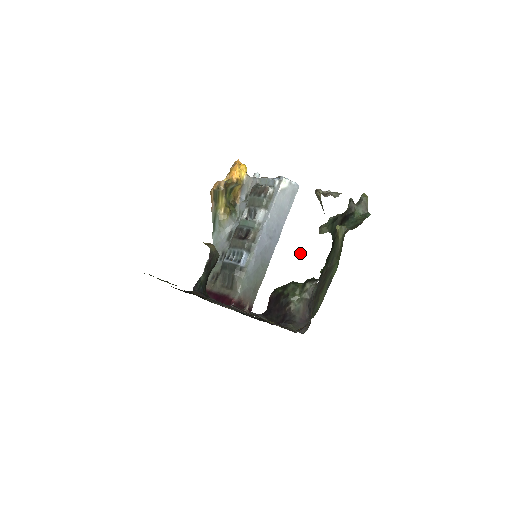
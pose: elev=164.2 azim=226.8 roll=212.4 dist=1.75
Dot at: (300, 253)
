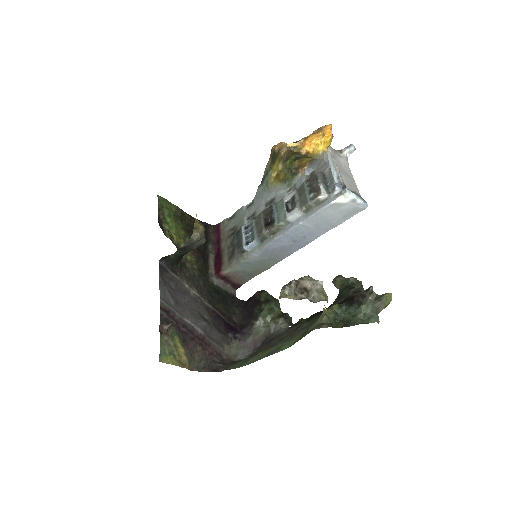
Dot at: occluded
